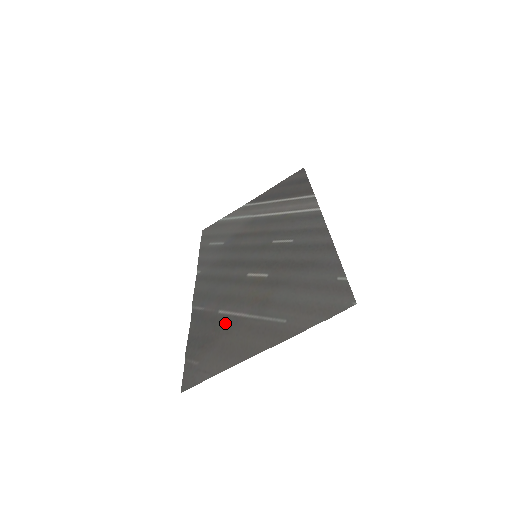
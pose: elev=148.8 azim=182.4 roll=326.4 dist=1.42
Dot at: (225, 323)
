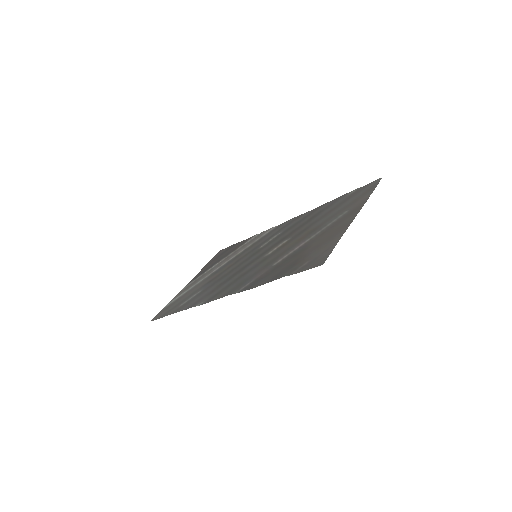
Dot at: (293, 255)
